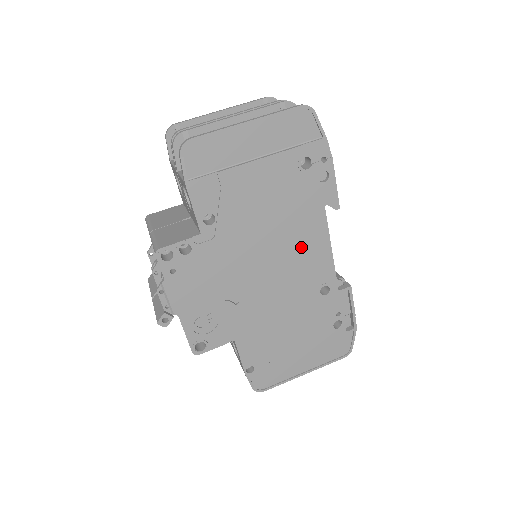
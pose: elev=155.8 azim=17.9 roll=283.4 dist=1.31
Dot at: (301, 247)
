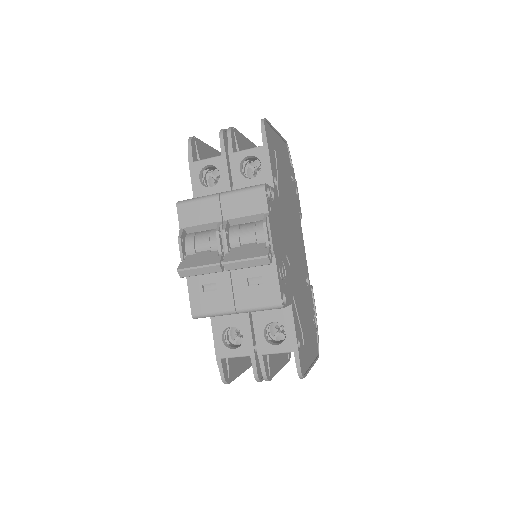
Dot at: (298, 236)
